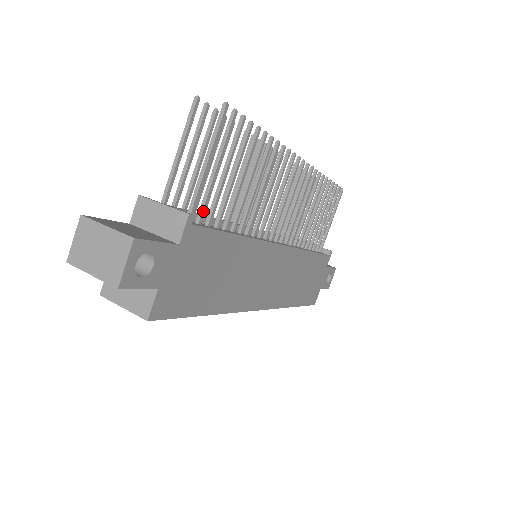
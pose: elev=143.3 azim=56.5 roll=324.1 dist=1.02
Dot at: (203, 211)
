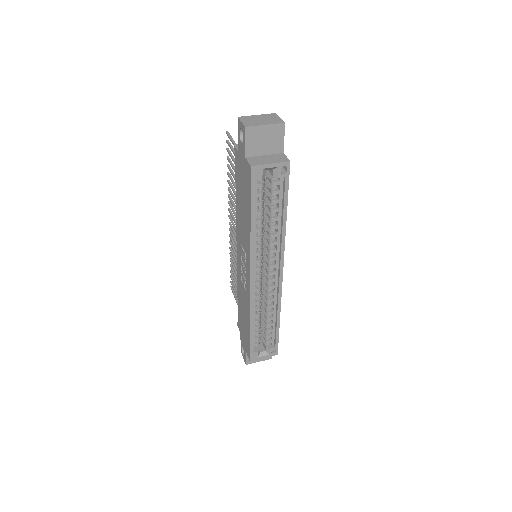
Dot at: occluded
